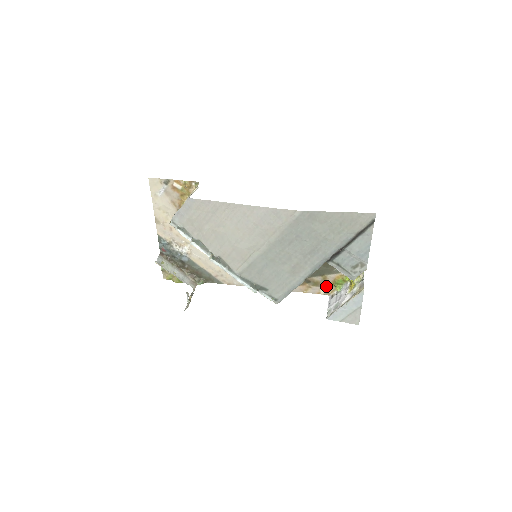
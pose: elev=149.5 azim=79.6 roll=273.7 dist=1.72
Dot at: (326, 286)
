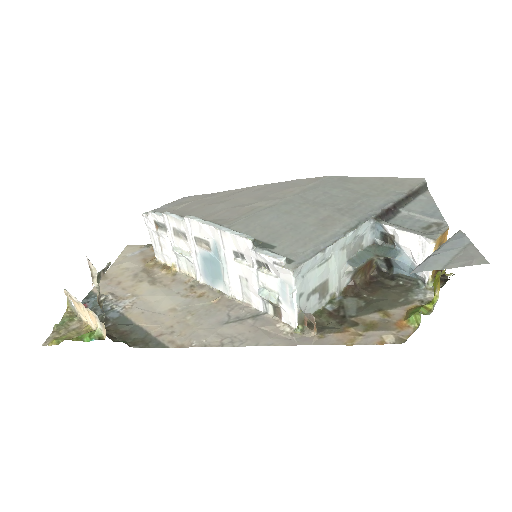
Dot at: (393, 328)
